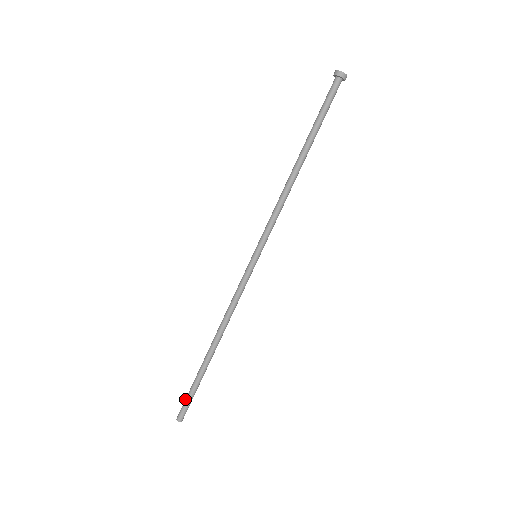
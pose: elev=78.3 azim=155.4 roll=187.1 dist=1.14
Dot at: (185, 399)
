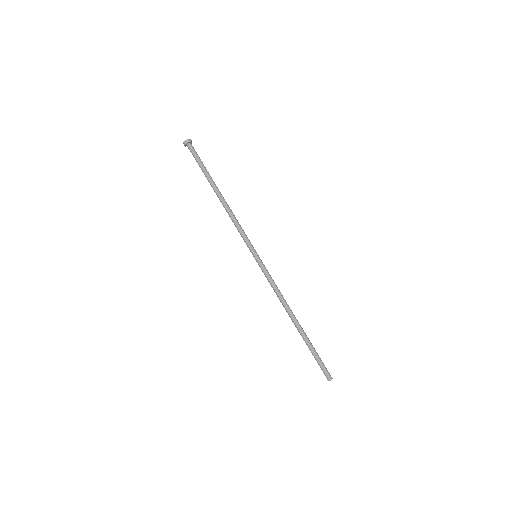
Dot at: occluded
